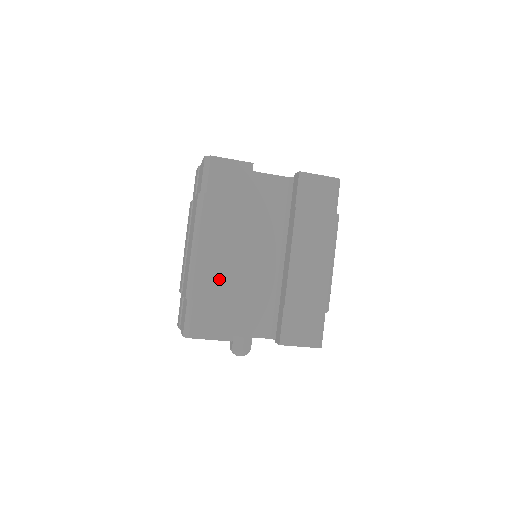
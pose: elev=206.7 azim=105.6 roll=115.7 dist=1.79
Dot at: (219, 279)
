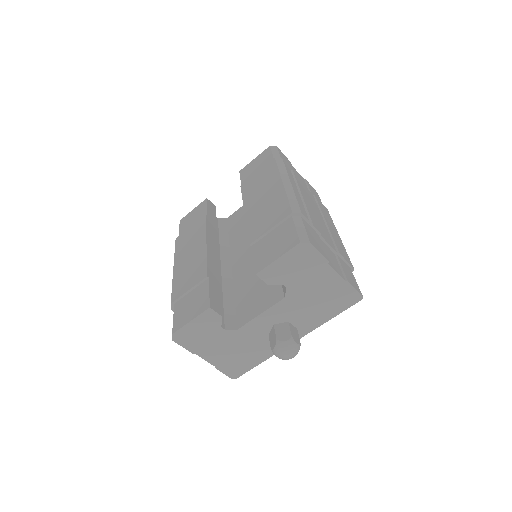
Dot at: (190, 274)
